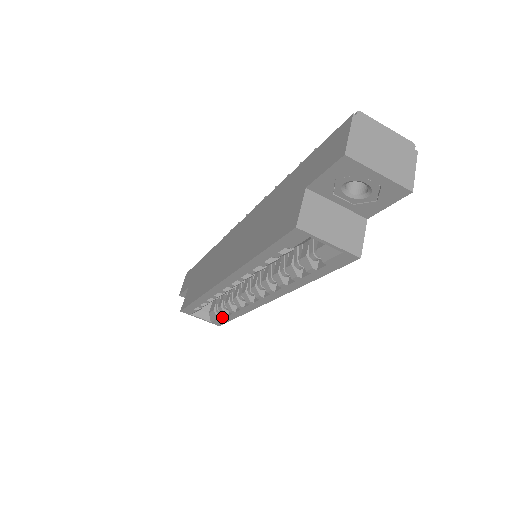
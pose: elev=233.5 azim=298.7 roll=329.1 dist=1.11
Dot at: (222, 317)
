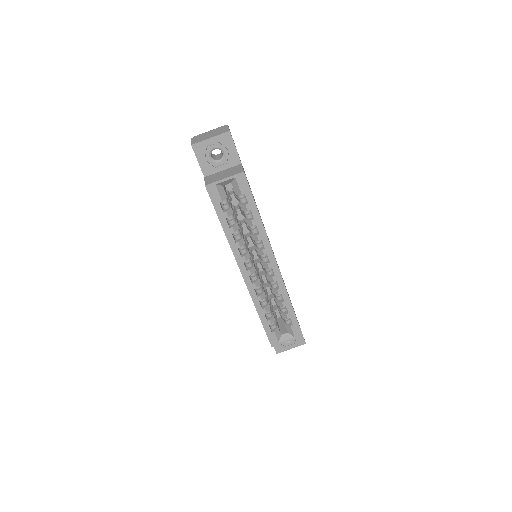
Dot at: (291, 322)
